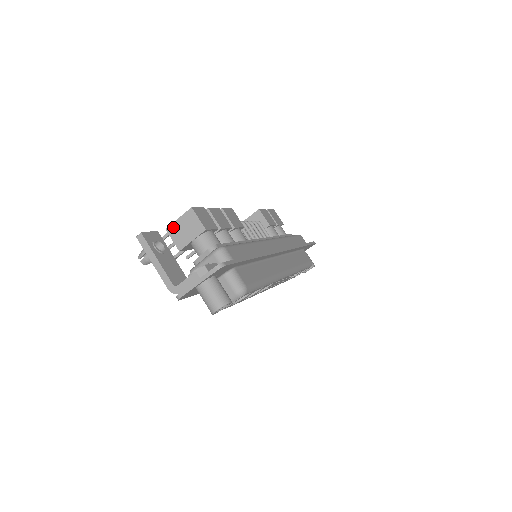
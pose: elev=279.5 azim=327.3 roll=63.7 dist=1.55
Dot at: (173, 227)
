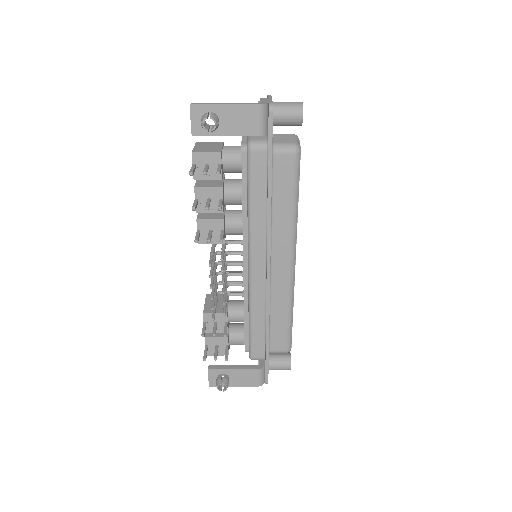
Dot at: (196, 149)
